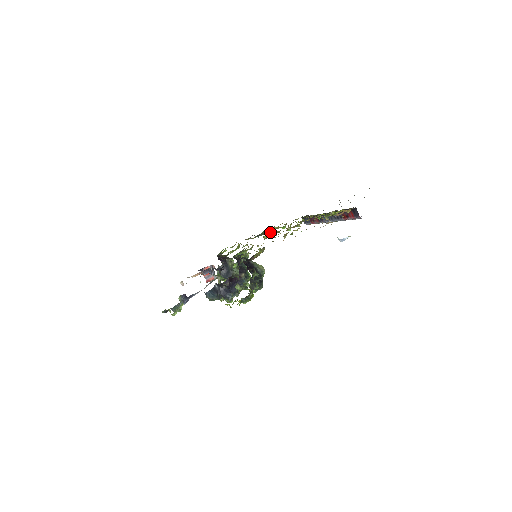
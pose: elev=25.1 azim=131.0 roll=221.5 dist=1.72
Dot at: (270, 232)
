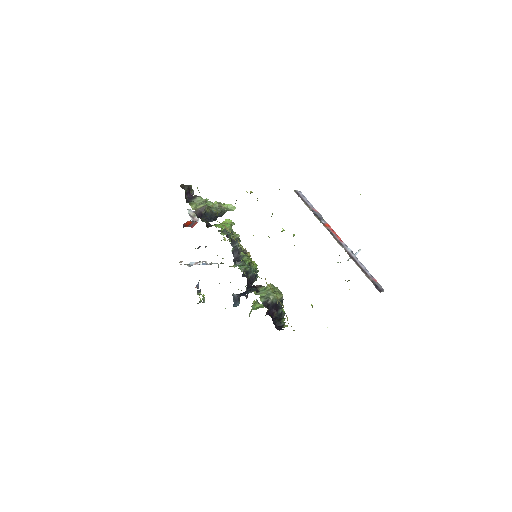
Dot at: occluded
